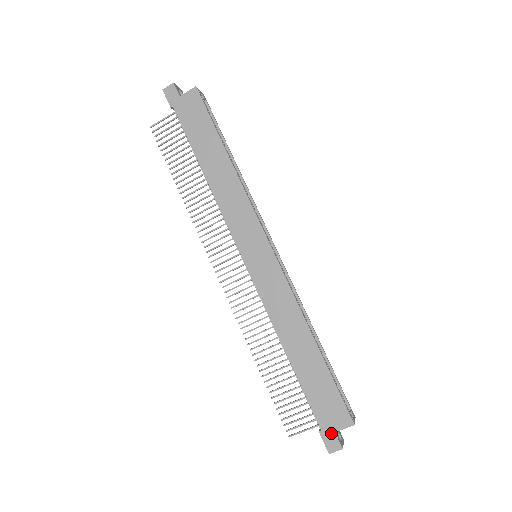
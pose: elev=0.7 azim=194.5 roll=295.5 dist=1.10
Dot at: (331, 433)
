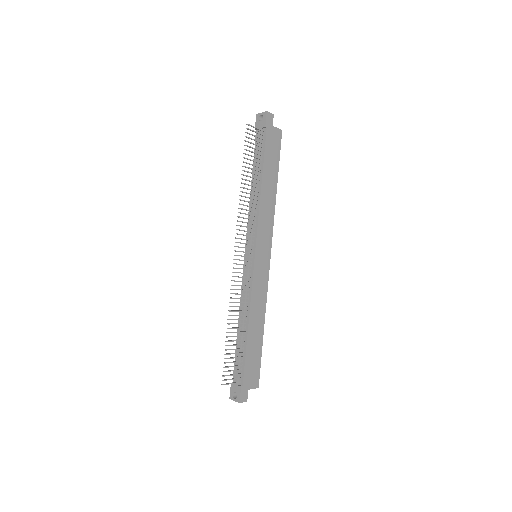
Dot at: (246, 389)
